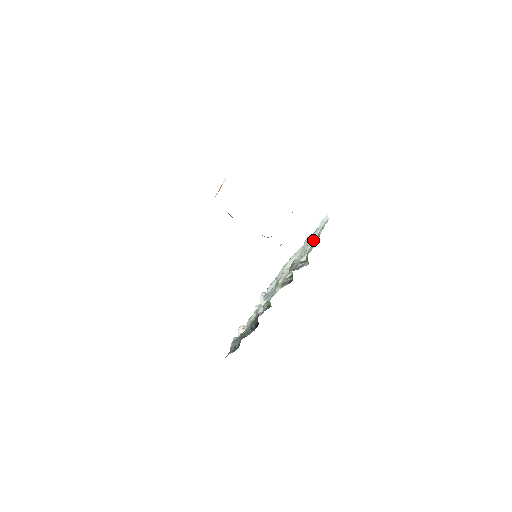
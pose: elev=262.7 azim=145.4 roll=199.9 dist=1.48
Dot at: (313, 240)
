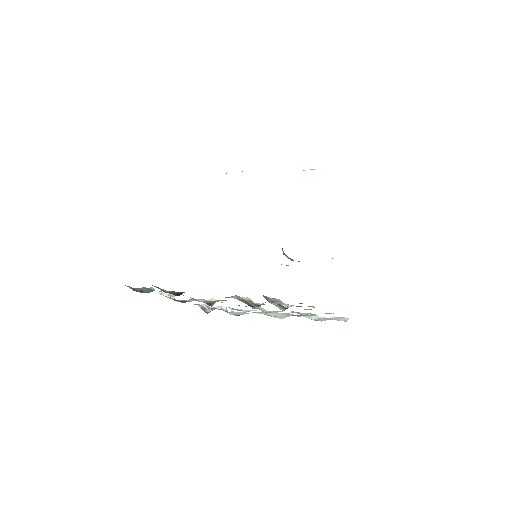
Dot at: occluded
